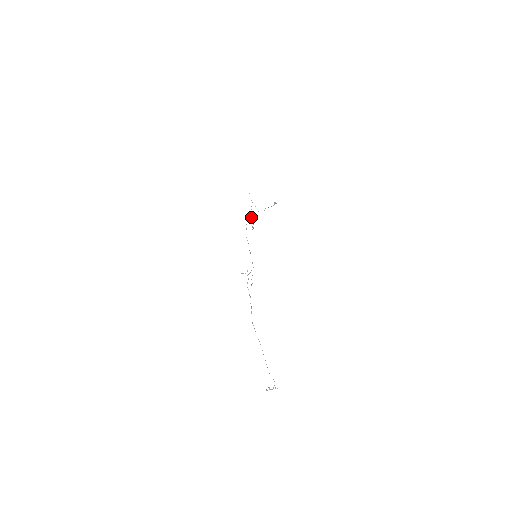
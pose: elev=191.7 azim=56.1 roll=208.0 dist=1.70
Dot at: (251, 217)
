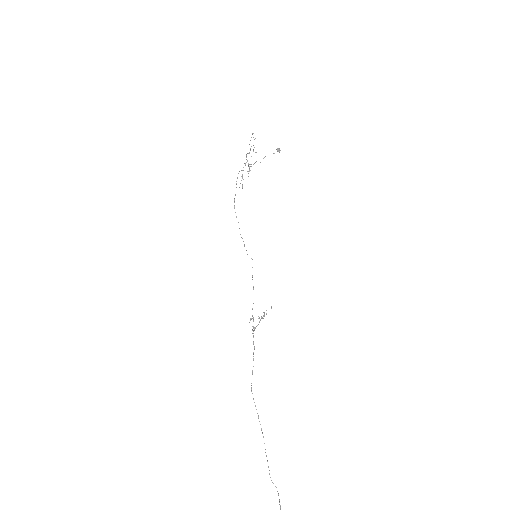
Dot at: occluded
